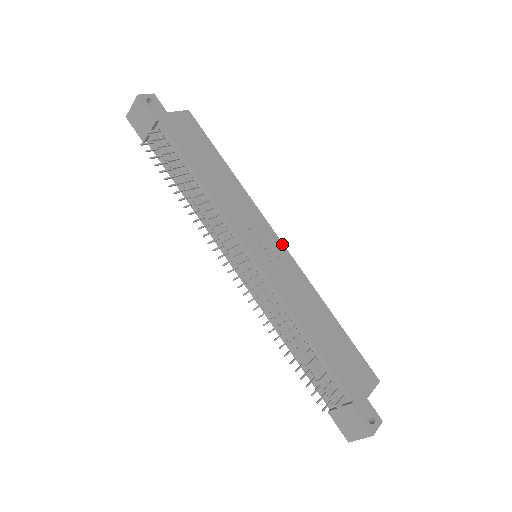
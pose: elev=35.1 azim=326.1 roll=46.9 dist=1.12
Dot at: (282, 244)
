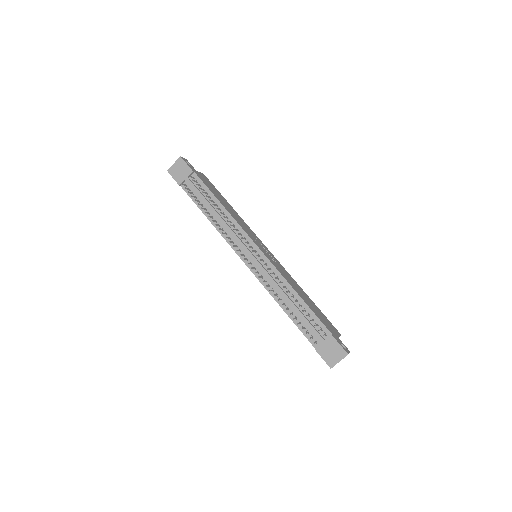
Dot at: (270, 252)
